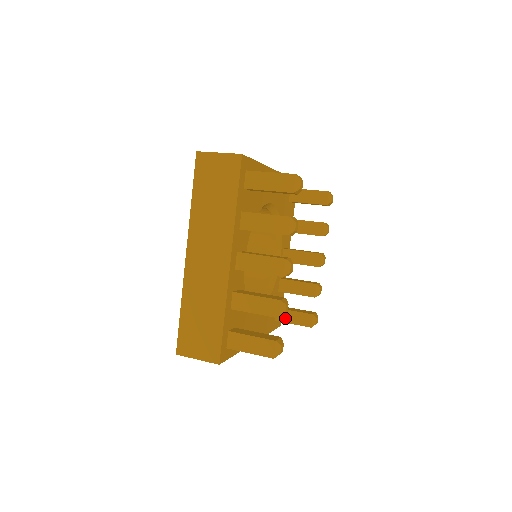
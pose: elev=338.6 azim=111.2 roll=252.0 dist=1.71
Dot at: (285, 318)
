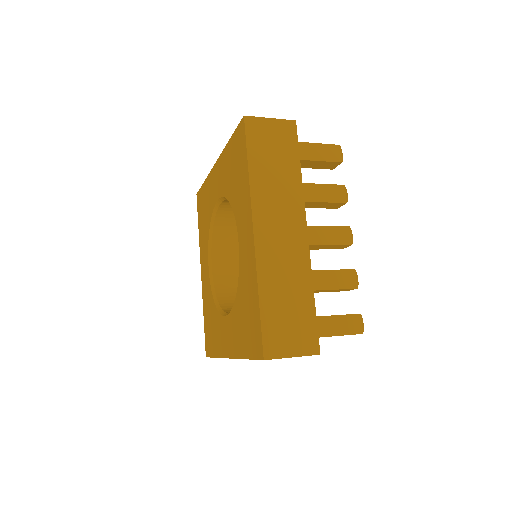
Dot at: occluded
